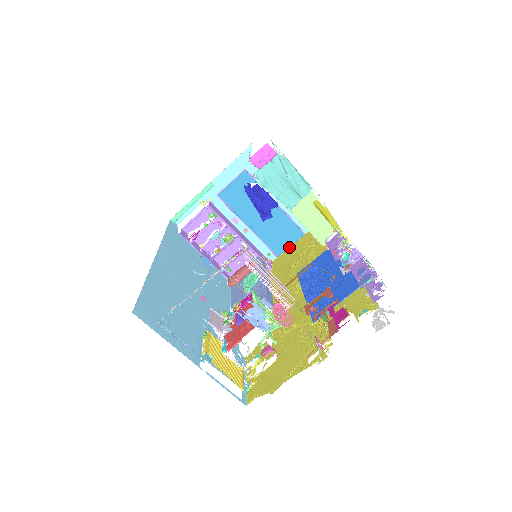
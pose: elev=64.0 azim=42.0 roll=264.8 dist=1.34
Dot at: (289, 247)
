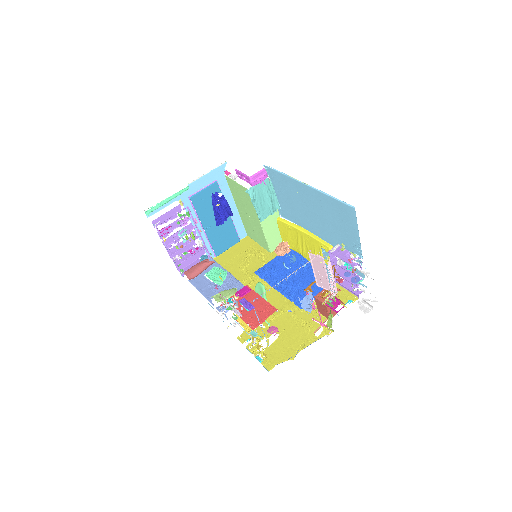
Dot at: (226, 250)
